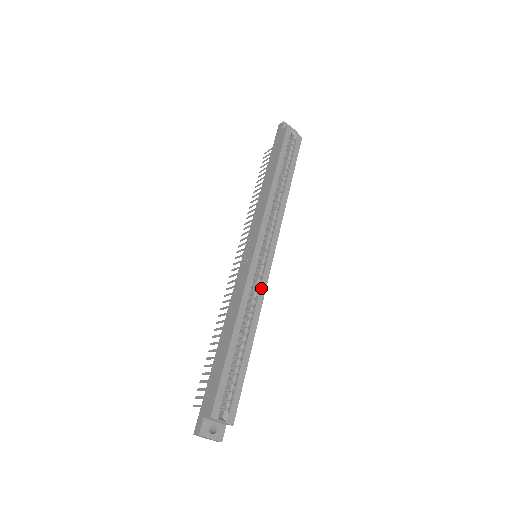
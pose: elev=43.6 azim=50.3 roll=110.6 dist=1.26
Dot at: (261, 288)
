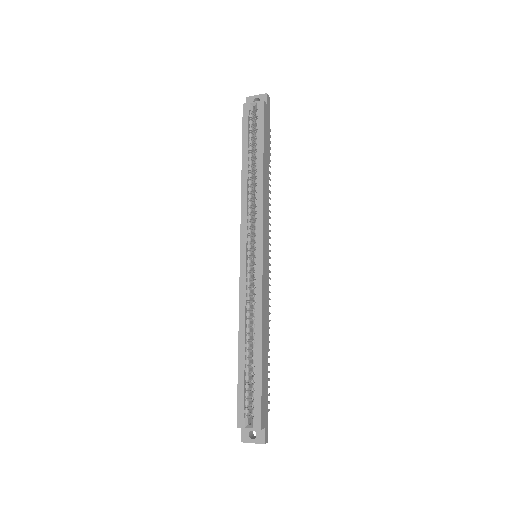
Dot at: (257, 290)
